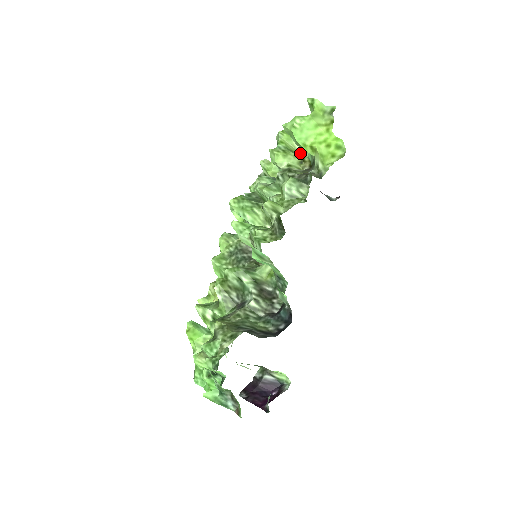
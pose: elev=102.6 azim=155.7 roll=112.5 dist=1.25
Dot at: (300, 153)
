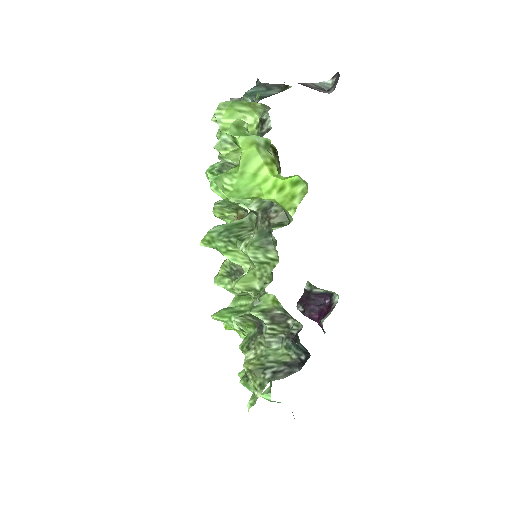
Dot at: (255, 129)
